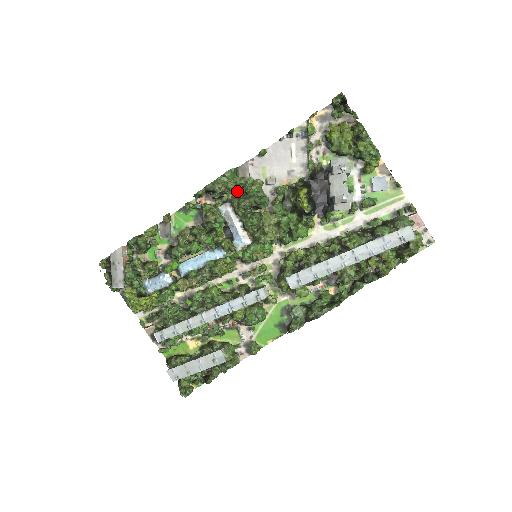
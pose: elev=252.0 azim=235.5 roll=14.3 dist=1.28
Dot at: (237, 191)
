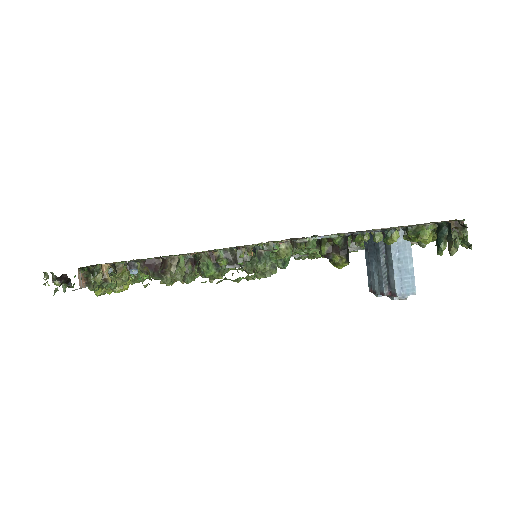
Dot at: occluded
